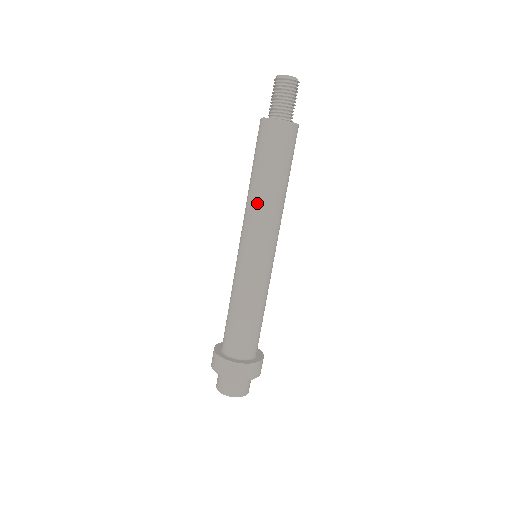
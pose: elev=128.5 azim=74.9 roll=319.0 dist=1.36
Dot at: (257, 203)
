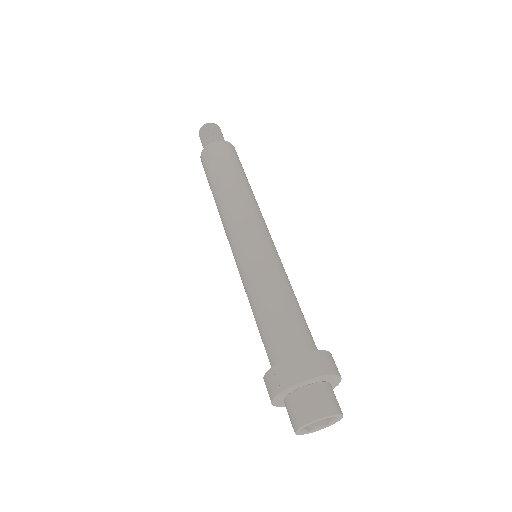
Dot at: (243, 196)
